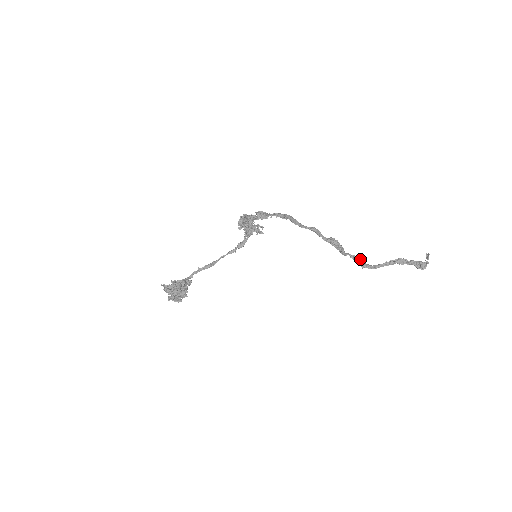
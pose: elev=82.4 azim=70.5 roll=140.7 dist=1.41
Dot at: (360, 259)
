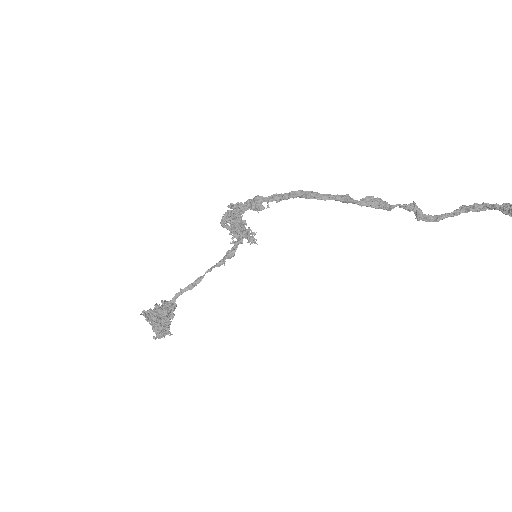
Dot at: (415, 208)
